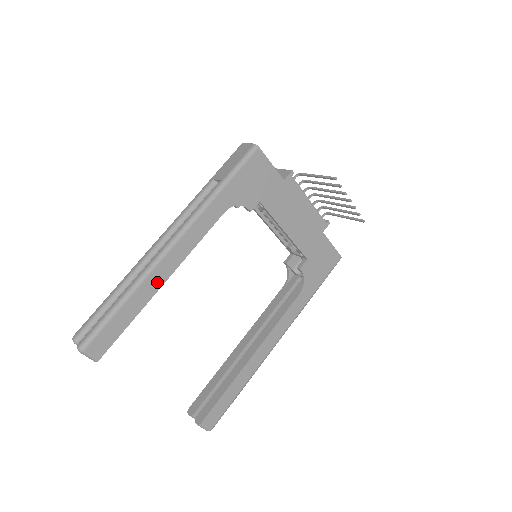
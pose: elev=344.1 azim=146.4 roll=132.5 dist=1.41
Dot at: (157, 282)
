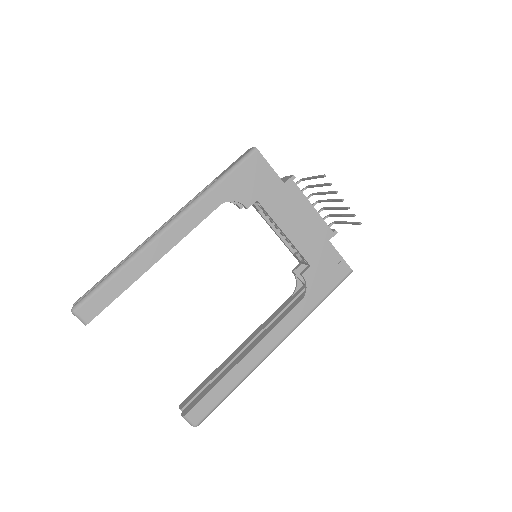
Dot at: (149, 261)
